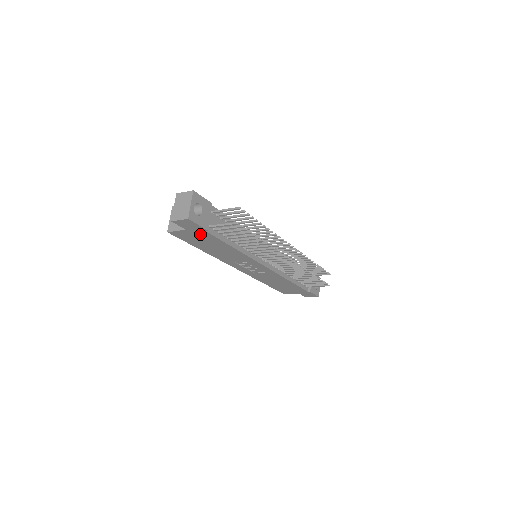
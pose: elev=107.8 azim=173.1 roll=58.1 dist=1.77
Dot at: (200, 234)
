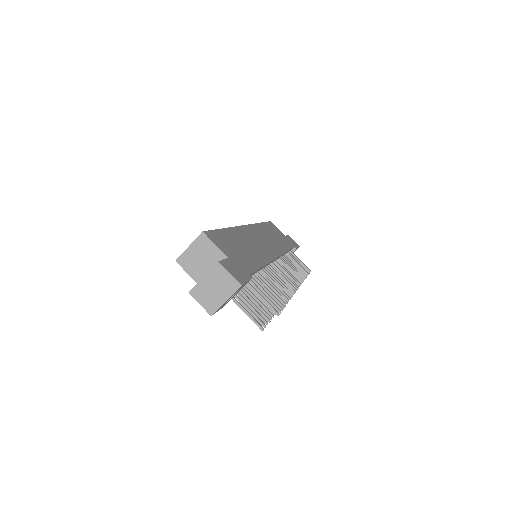
Dot at: occluded
